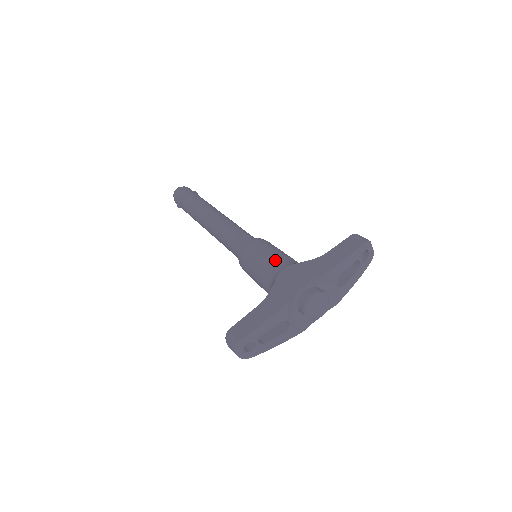
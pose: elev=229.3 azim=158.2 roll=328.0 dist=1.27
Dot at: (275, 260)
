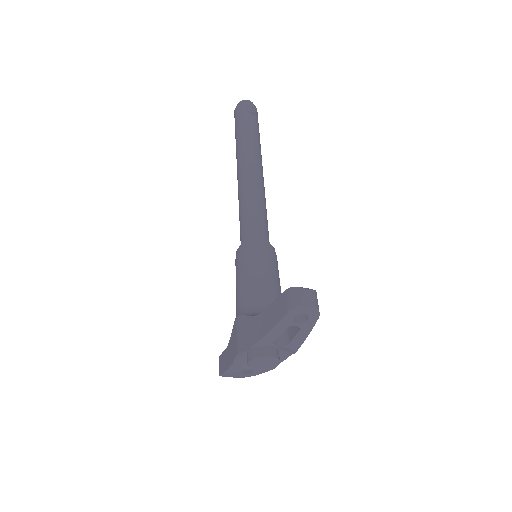
Dot at: (238, 297)
